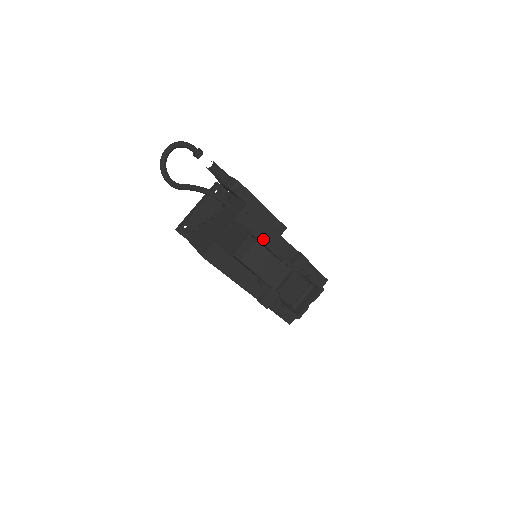
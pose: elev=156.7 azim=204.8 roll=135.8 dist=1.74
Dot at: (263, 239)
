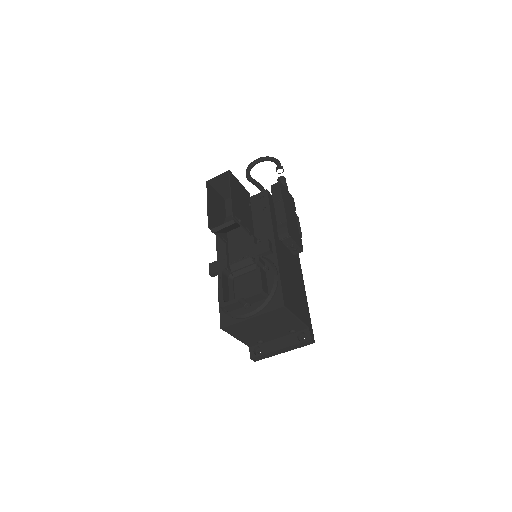
Dot at: (259, 223)
